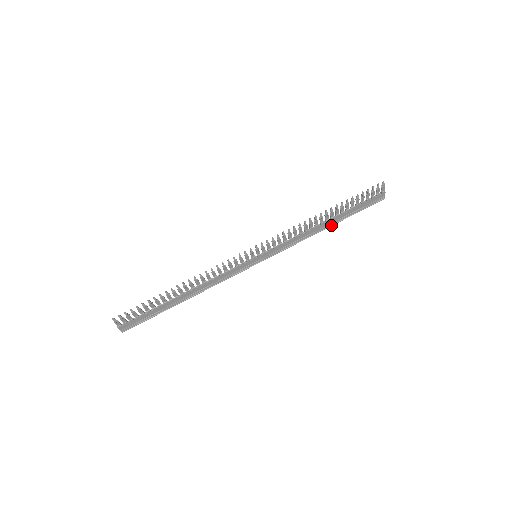
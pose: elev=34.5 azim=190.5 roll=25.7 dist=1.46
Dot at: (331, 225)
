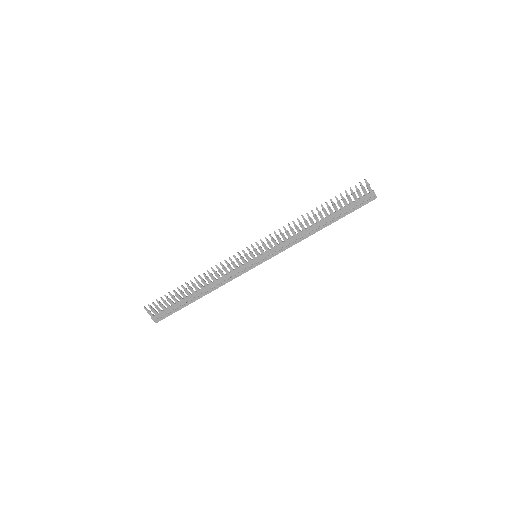
Dot at: (325, 226)
